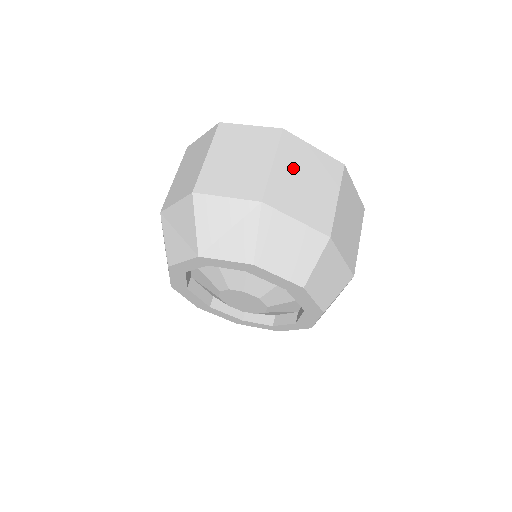
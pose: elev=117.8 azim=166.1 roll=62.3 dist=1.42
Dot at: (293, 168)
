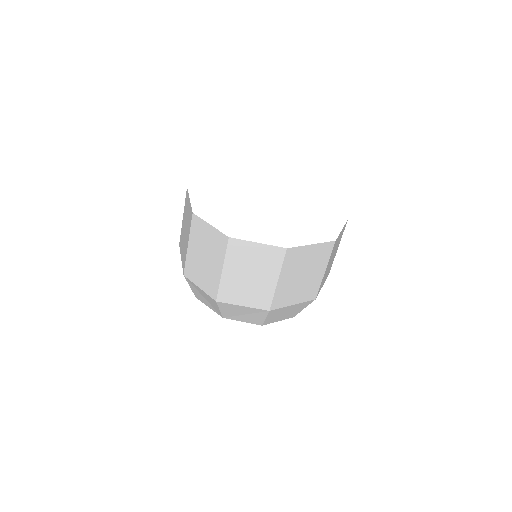
Dot at: (293, 273)
